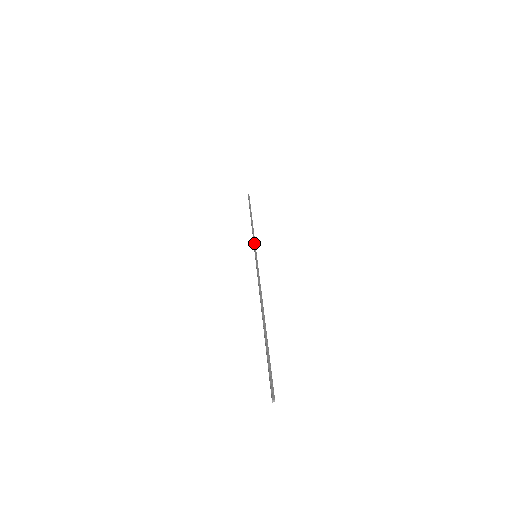
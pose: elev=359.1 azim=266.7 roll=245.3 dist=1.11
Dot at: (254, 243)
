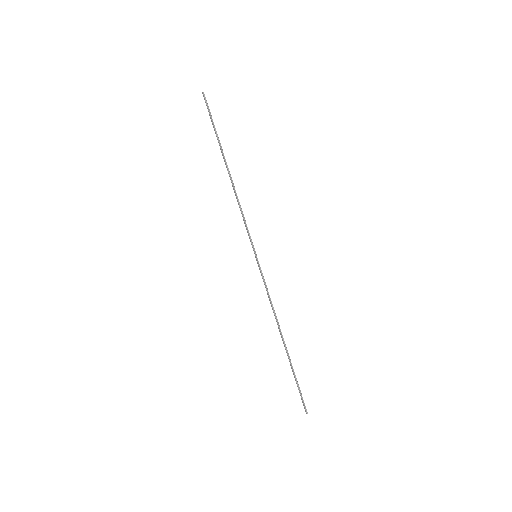
Dot at: (248, 232)
